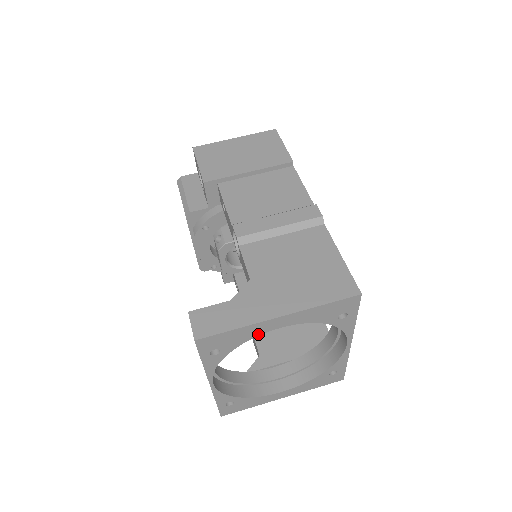
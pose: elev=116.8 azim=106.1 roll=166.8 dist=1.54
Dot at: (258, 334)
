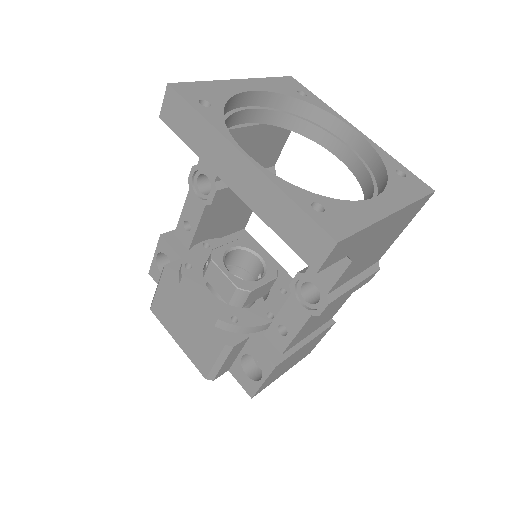
Dot at: (234, 93)
